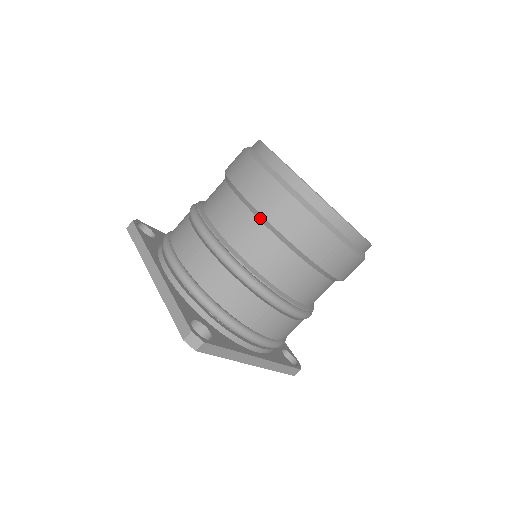
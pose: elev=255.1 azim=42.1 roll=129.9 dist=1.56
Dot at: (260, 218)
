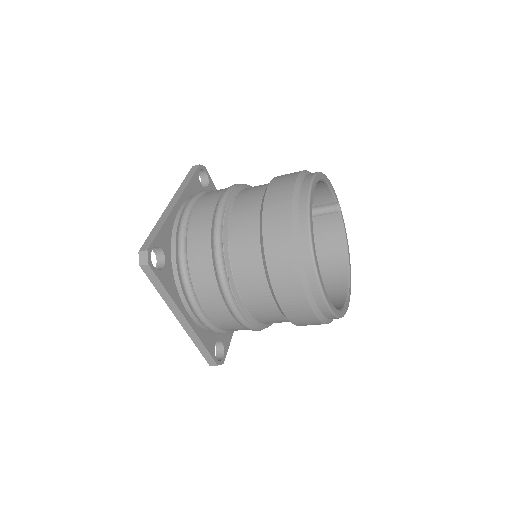
Dot at: occluded
